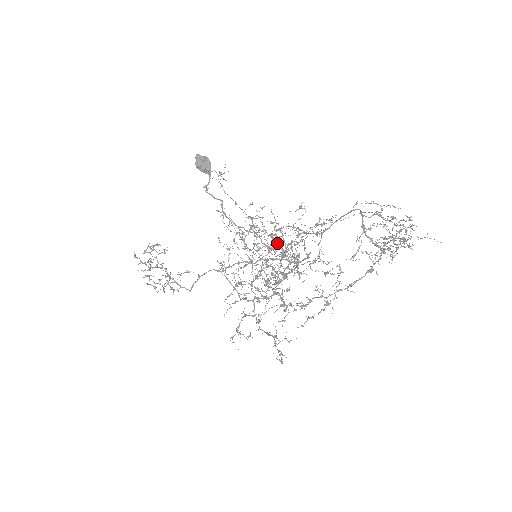
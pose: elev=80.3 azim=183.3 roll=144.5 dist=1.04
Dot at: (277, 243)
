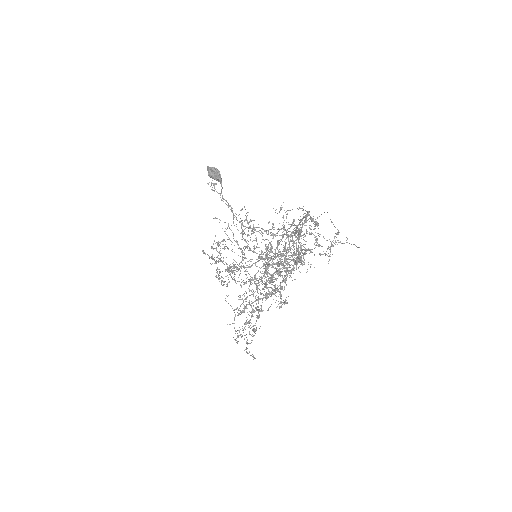
Dot at: (256, 246)
